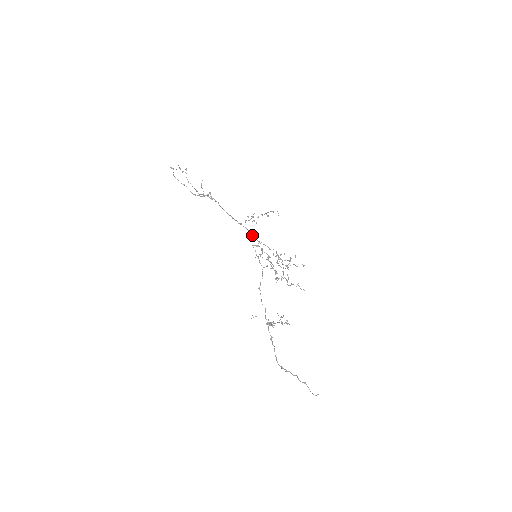
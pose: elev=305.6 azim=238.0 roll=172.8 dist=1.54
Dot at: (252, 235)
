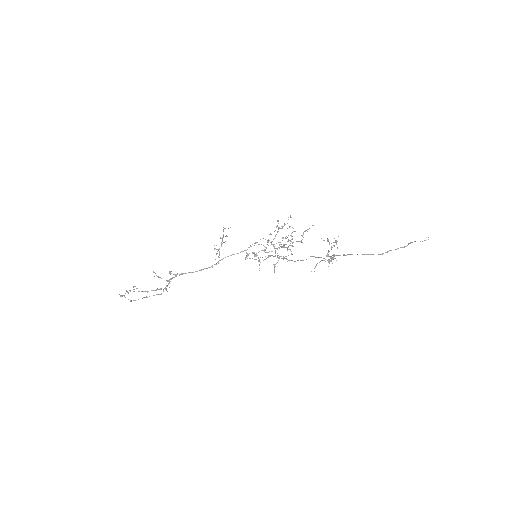
Dot at: (234, 254)
